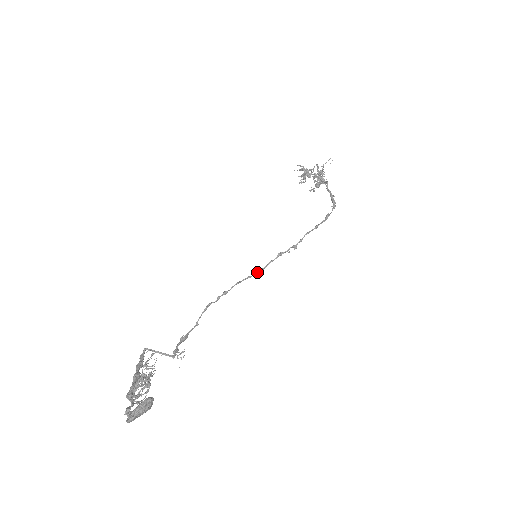
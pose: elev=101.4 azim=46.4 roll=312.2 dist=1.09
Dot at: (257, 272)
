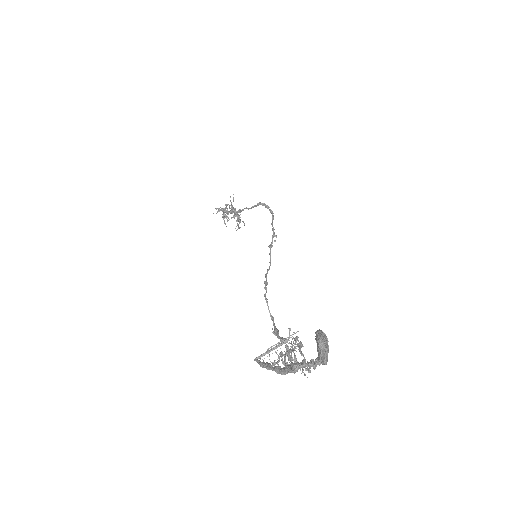
Dot at: occluded
